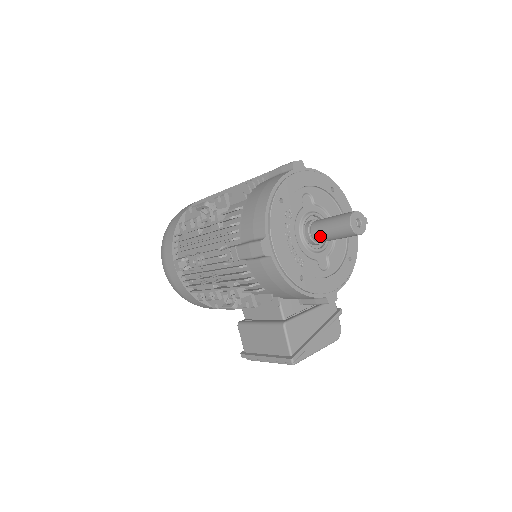
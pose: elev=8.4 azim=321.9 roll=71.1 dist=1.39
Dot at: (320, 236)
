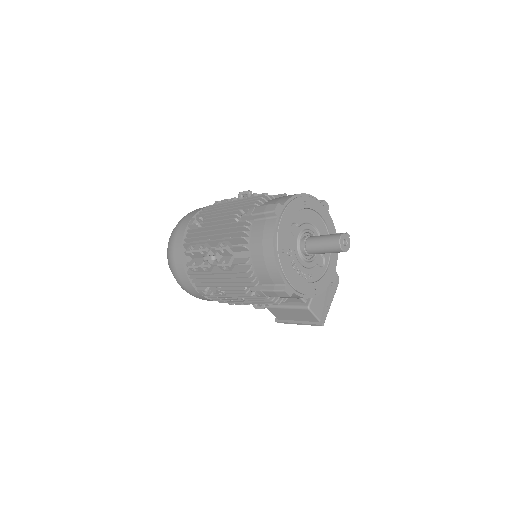
Dot at: occluded
